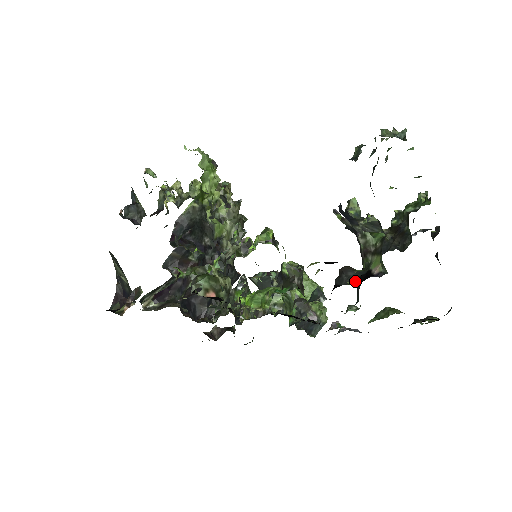
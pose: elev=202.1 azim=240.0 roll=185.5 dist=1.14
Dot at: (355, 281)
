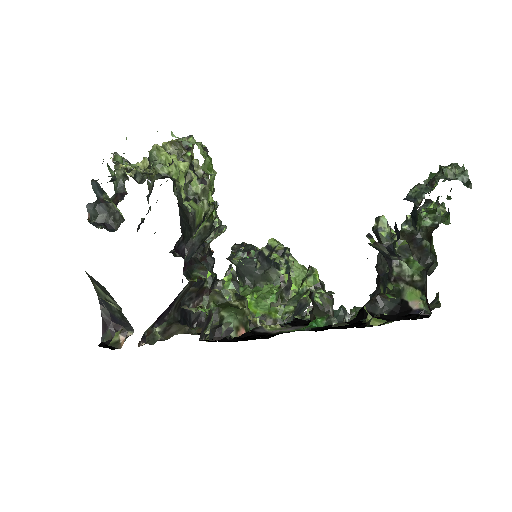
Dot at: (392, 313)
